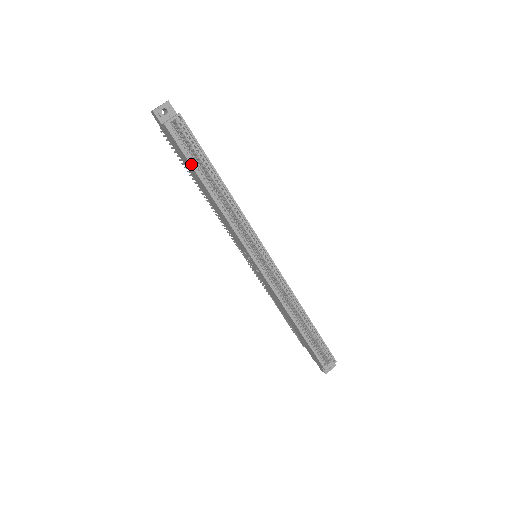
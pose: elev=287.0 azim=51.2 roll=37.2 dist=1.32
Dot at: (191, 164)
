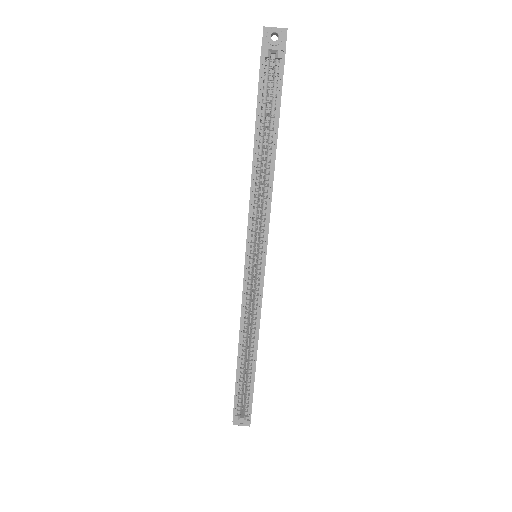
Dot at: (257, 109)
